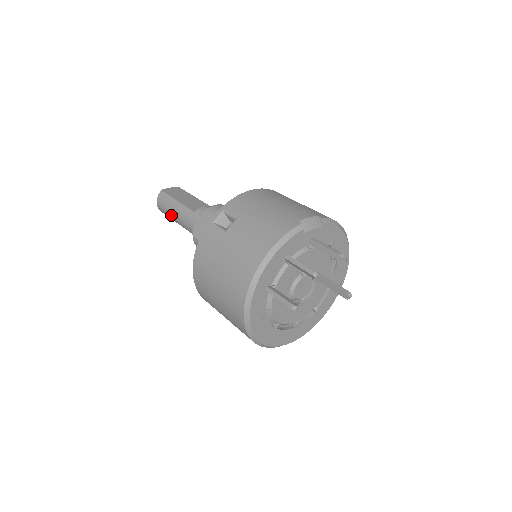
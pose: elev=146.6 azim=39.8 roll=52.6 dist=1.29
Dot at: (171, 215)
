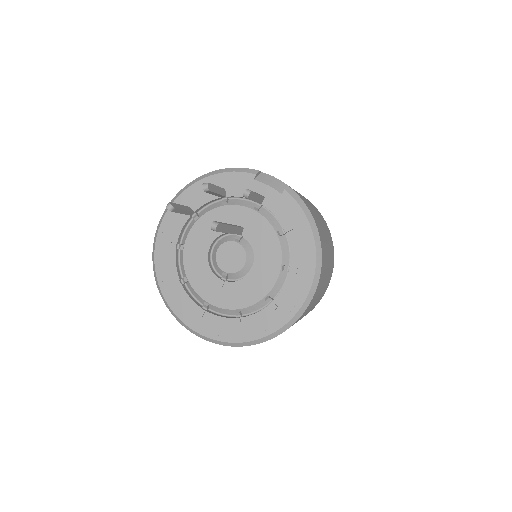
Dot at: occluded
